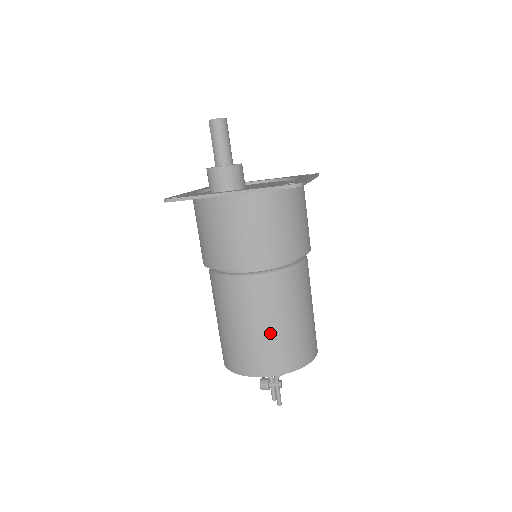
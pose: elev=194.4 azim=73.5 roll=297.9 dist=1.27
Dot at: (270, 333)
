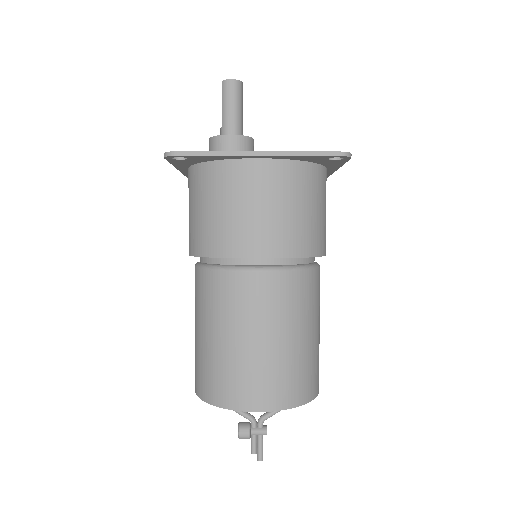
Dot at: (280, 349)
